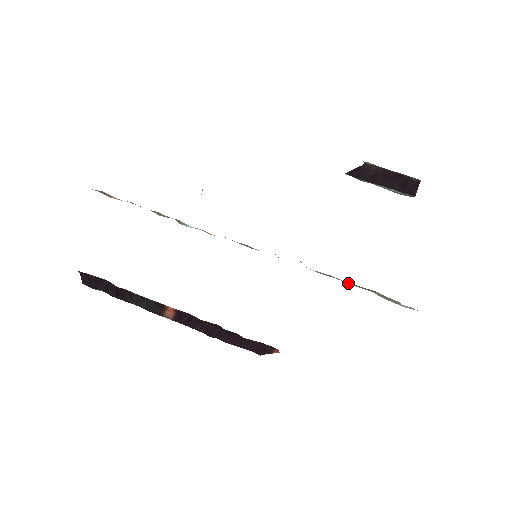
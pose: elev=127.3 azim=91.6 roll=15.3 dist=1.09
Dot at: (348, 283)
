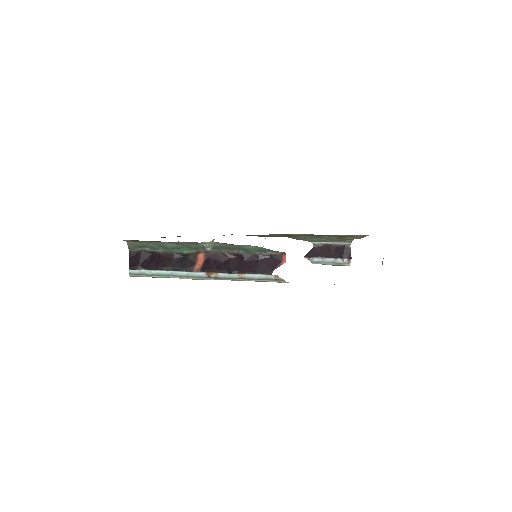
Dot at: occluded
